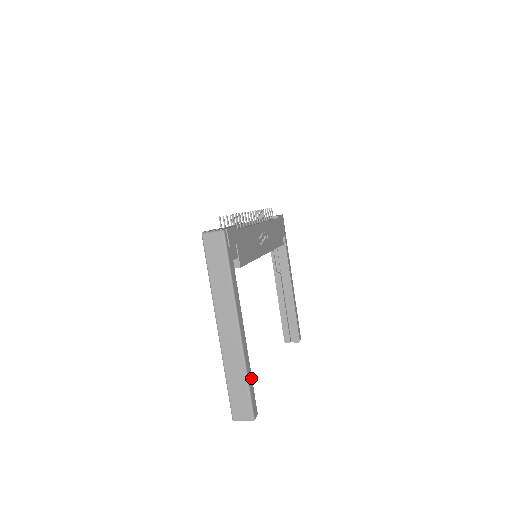
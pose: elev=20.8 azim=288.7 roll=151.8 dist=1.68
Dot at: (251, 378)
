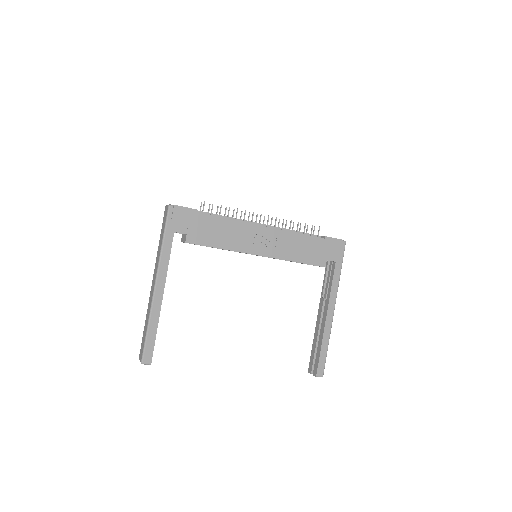
Dot at: (155, 331)
